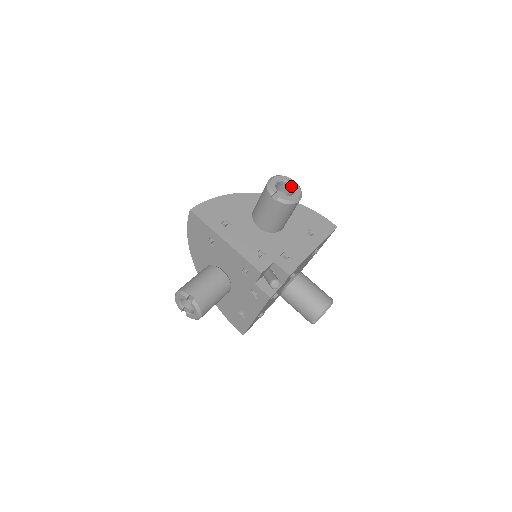
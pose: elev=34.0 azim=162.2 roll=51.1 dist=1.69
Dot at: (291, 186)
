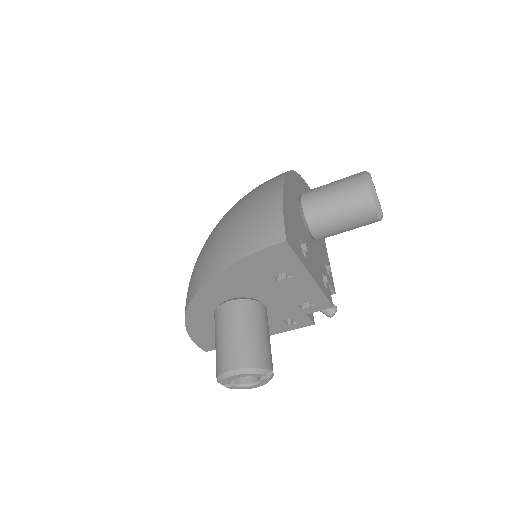
Dot at: occluded
